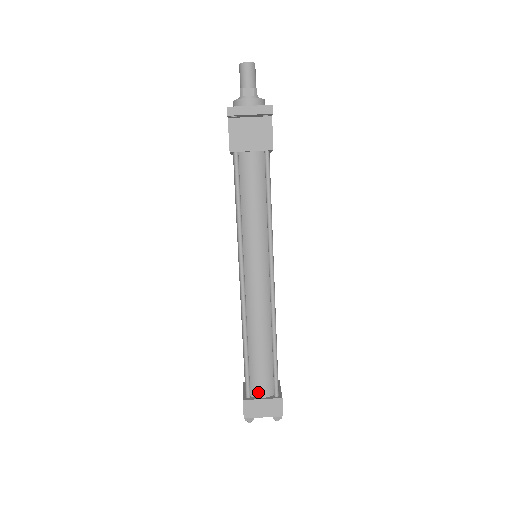
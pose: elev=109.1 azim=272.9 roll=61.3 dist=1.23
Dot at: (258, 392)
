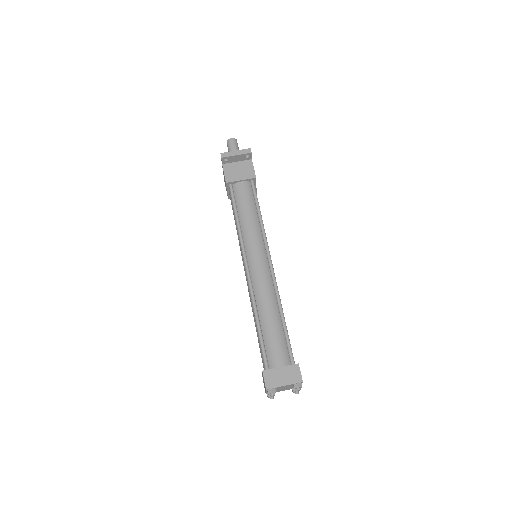
Dot at: (275, 362)
